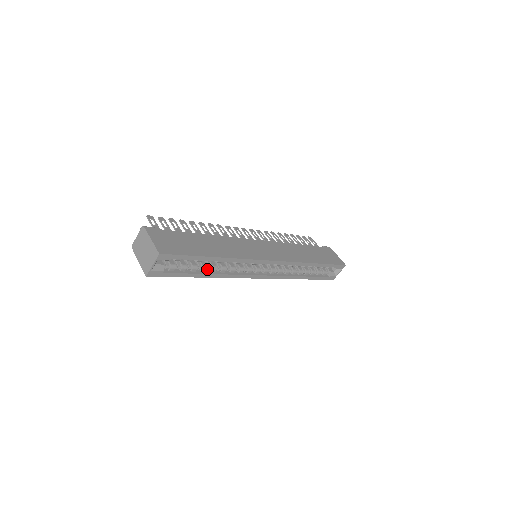
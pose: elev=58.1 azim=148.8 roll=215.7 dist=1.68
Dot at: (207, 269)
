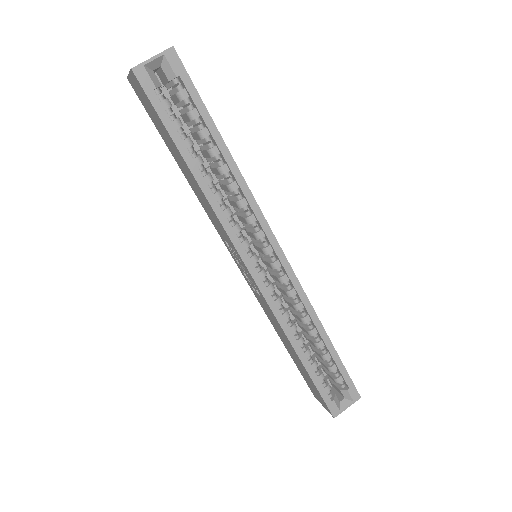
Dot at: (201, 167)
